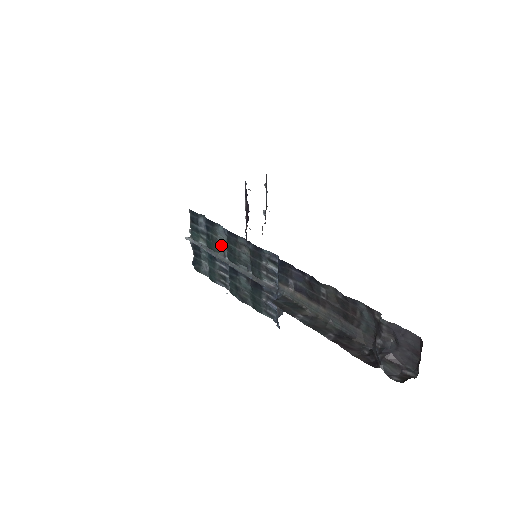
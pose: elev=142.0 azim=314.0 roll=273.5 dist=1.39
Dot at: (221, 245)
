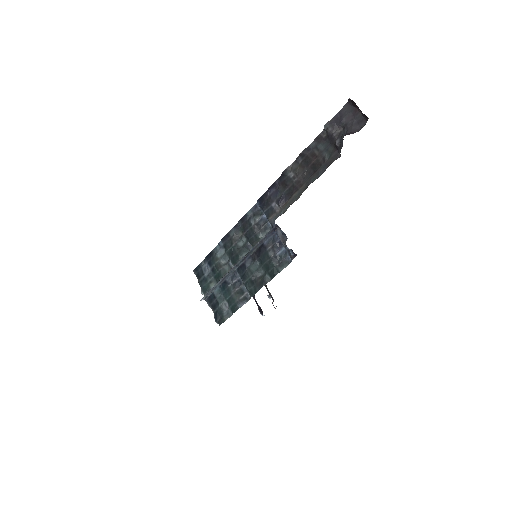
Dot at: (225, 264)
